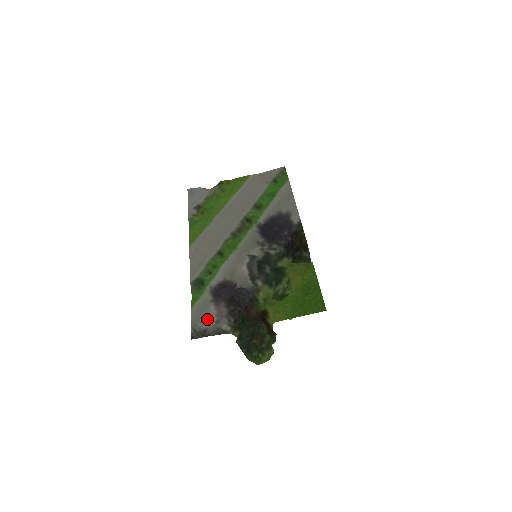
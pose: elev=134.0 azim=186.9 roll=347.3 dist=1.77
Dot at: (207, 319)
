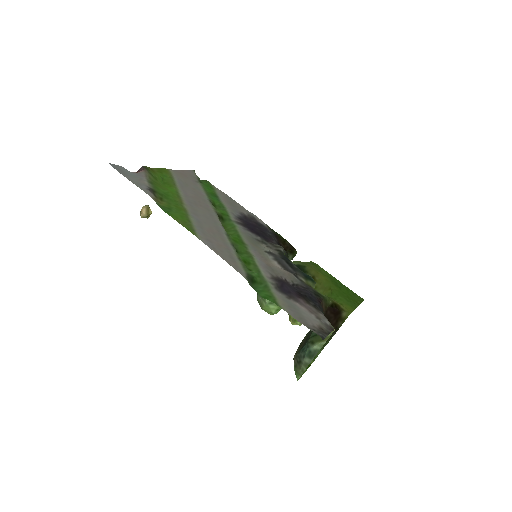
Dot at: (309, 316)
